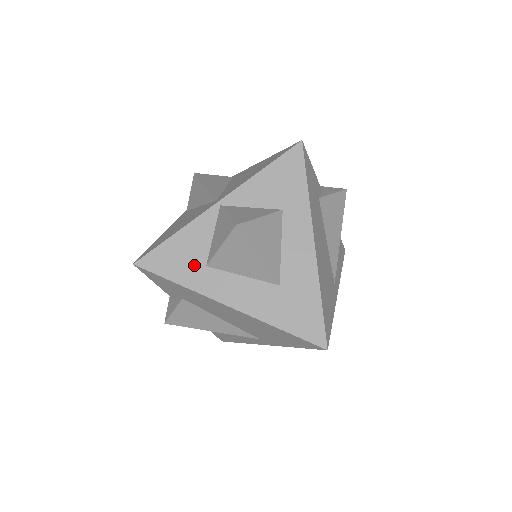
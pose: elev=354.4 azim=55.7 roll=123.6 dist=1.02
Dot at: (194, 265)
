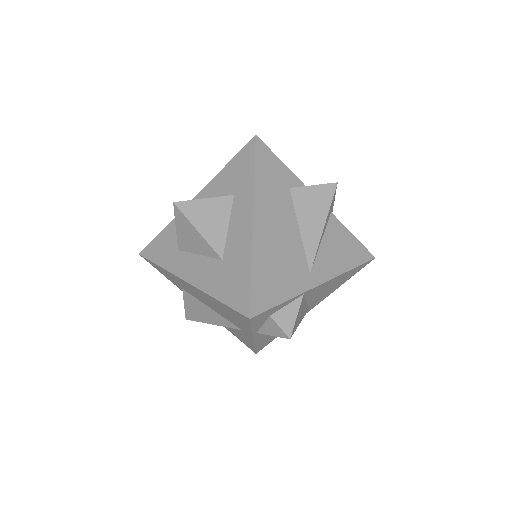
Dot at: (171, 250)
